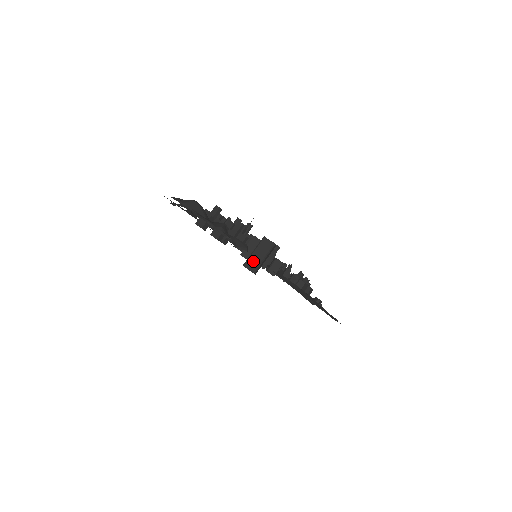
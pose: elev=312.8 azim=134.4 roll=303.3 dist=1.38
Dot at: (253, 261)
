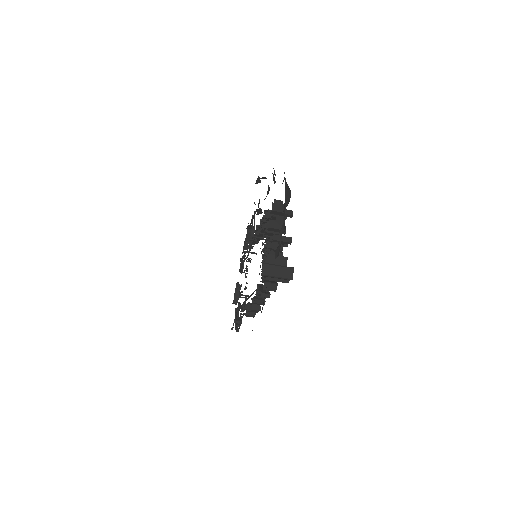
Dot at: (271, 269)
